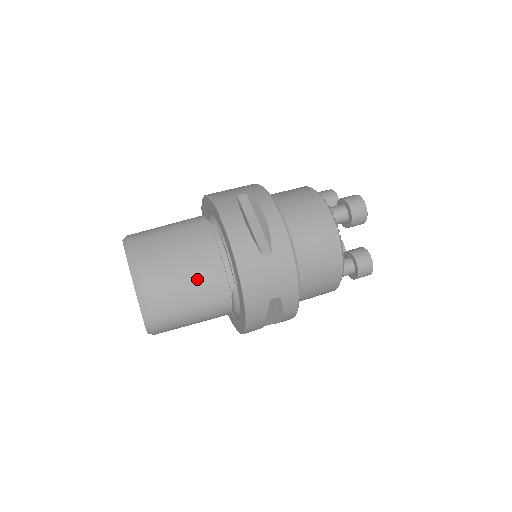
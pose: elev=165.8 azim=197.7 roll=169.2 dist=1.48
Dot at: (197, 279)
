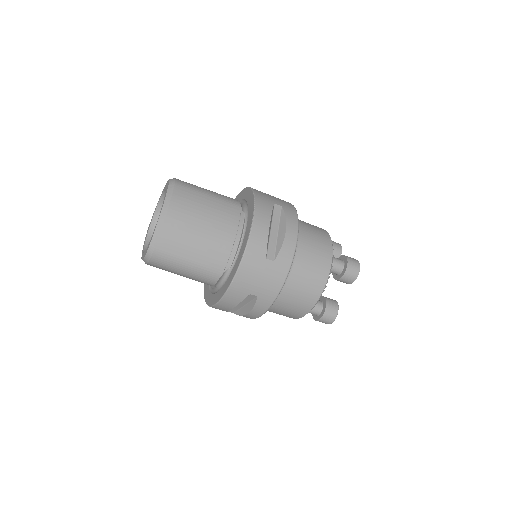
Dot at: (207, 244)
